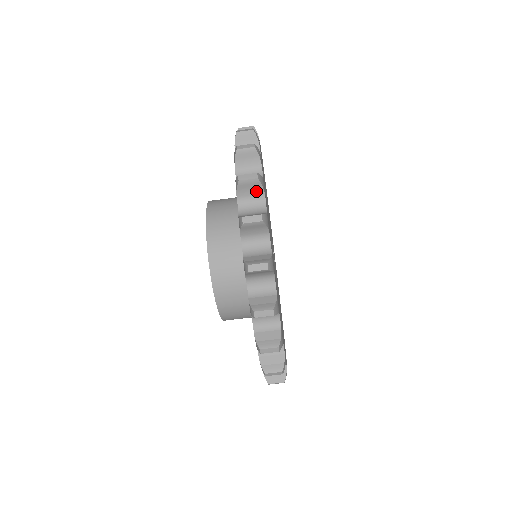
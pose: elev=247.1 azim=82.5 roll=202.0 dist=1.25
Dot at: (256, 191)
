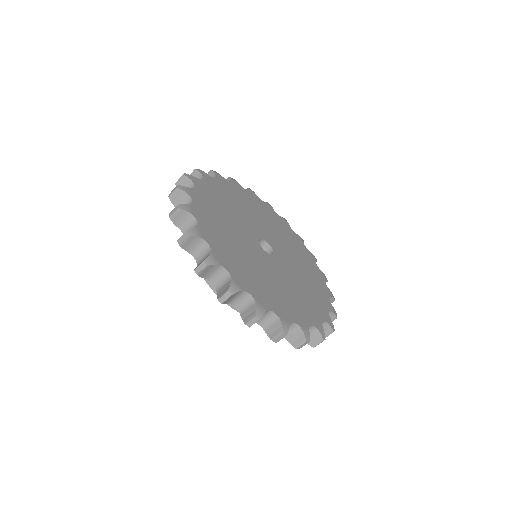
Dot at: occluded
